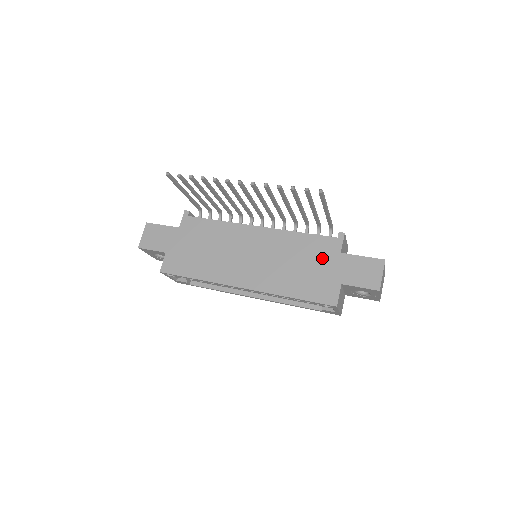
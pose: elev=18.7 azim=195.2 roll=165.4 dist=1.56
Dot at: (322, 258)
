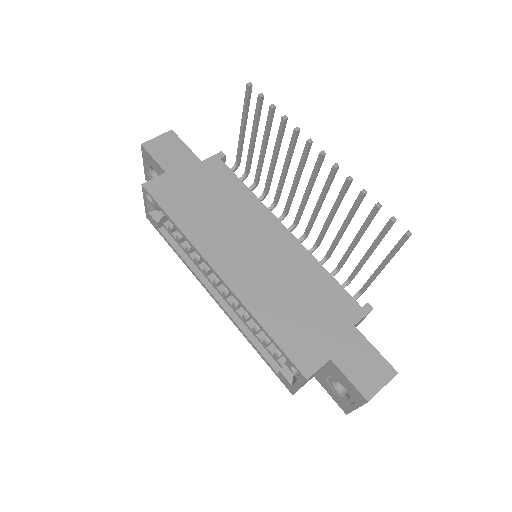
Dot at: (330, 314)
